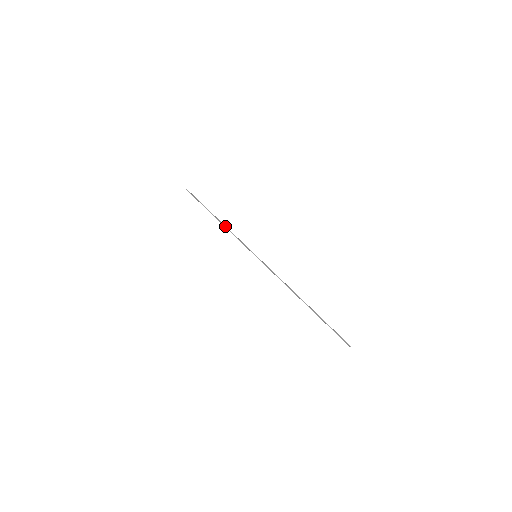
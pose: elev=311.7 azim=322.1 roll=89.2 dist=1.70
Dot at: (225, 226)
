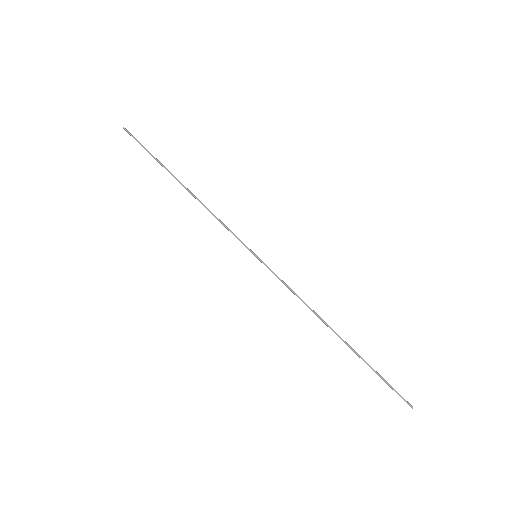
Dot at: occluded
